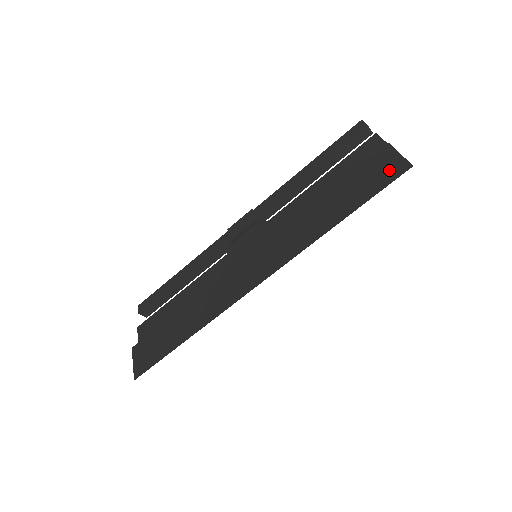
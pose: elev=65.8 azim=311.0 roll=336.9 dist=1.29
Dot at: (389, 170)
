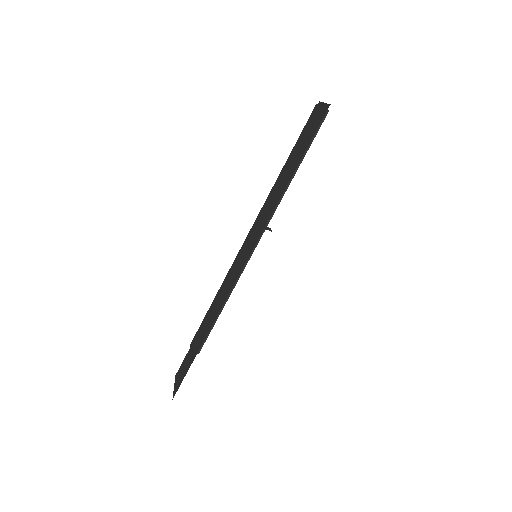
Dot at: (317, 120)
